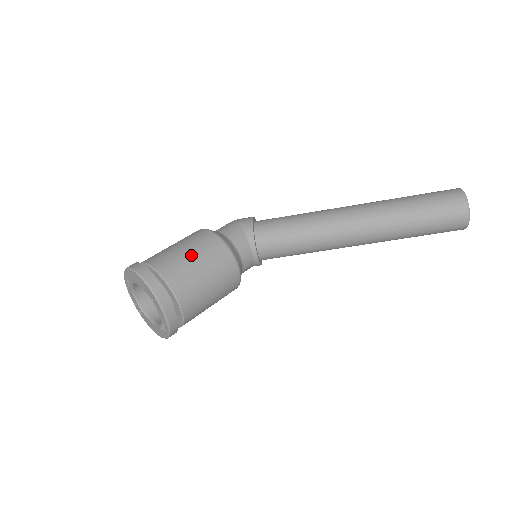
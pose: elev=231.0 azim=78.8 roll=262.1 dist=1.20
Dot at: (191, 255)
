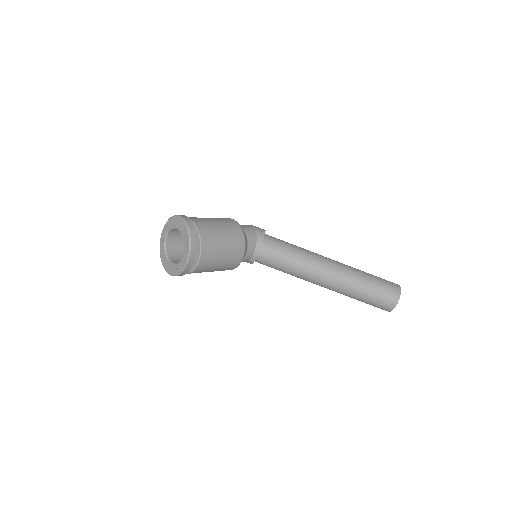
Dot at: (222, 231)
